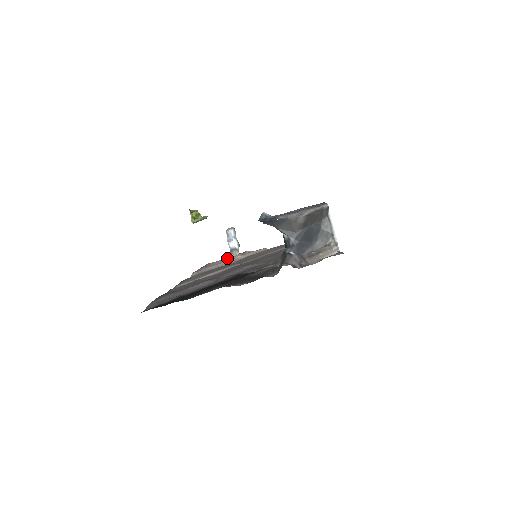
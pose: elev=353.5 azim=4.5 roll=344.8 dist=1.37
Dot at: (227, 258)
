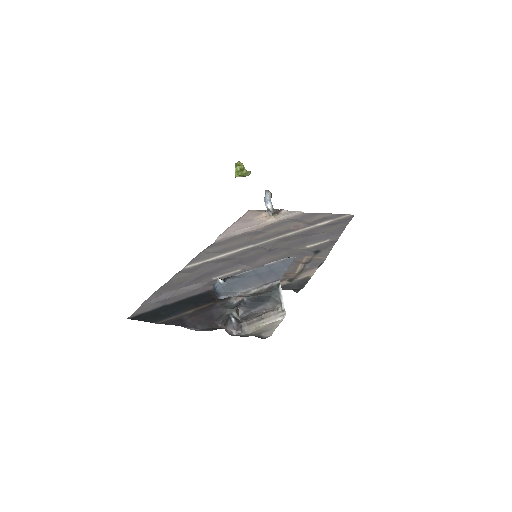
Dot at: (262, 215)
